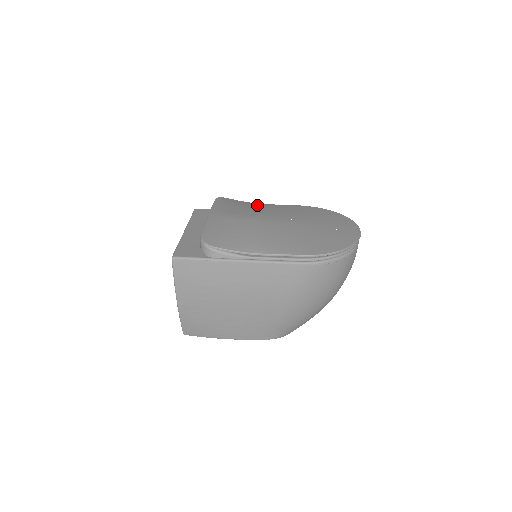
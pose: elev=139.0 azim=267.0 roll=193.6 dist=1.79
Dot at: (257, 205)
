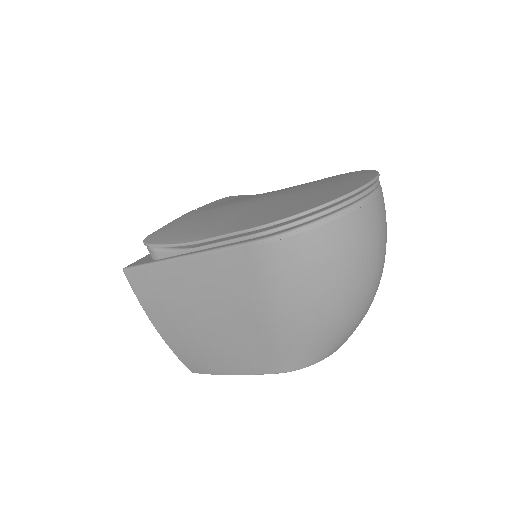
Dot at: occluded
